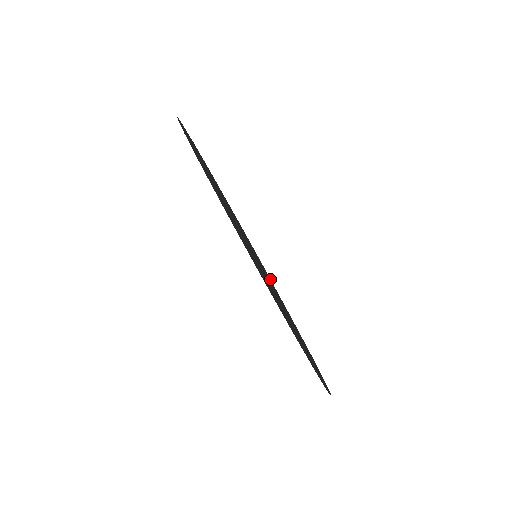
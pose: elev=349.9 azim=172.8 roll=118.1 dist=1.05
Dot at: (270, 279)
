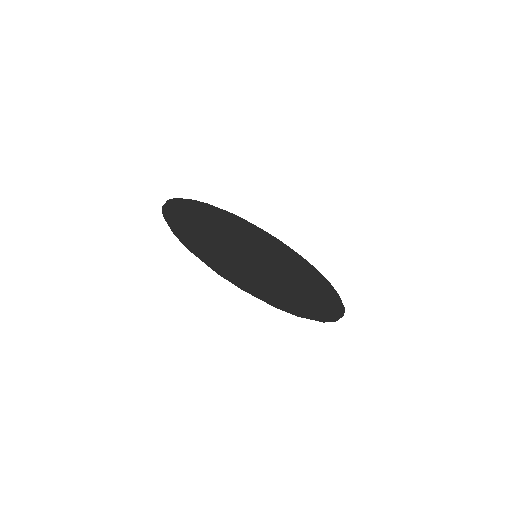
Dot at: occluded
